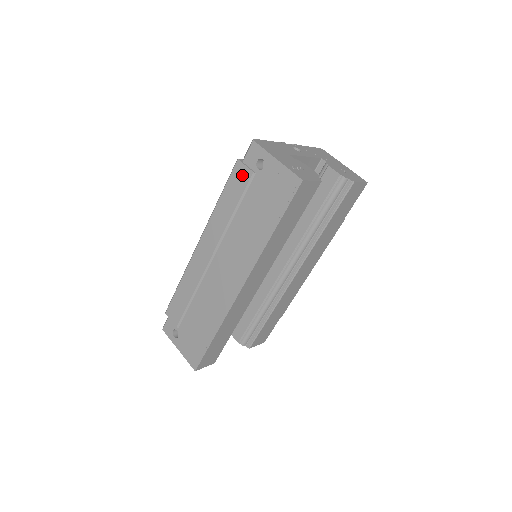
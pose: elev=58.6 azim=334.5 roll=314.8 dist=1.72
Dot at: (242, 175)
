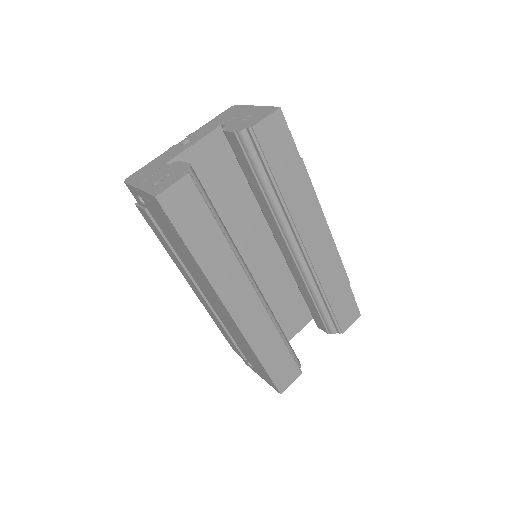
Dot at: (146, 216)
